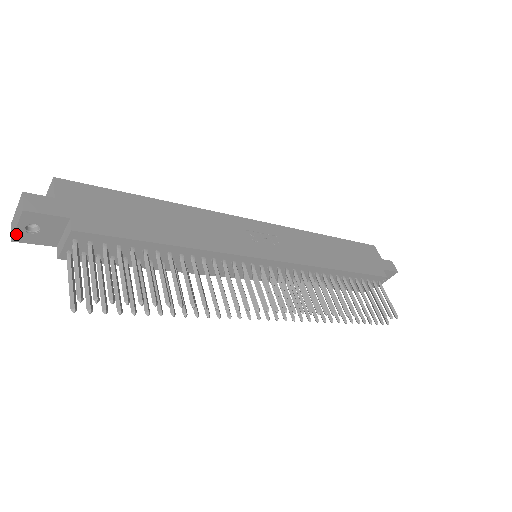
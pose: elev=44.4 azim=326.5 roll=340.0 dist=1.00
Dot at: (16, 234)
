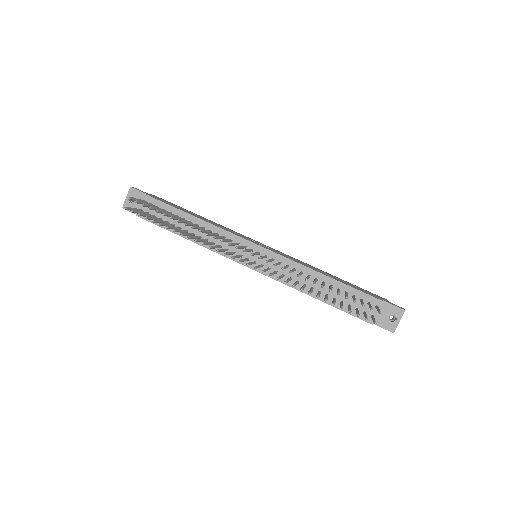
Dot at: (125, 203)
